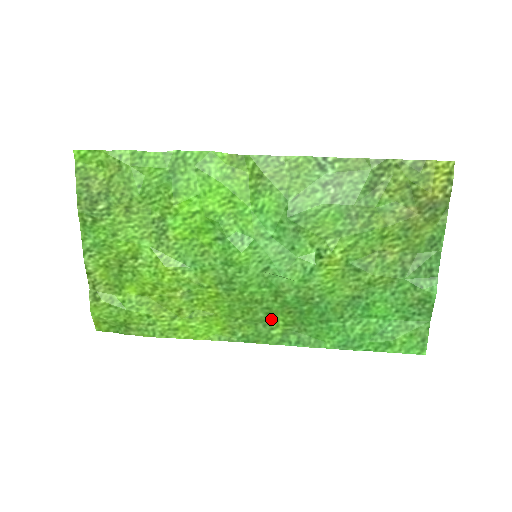
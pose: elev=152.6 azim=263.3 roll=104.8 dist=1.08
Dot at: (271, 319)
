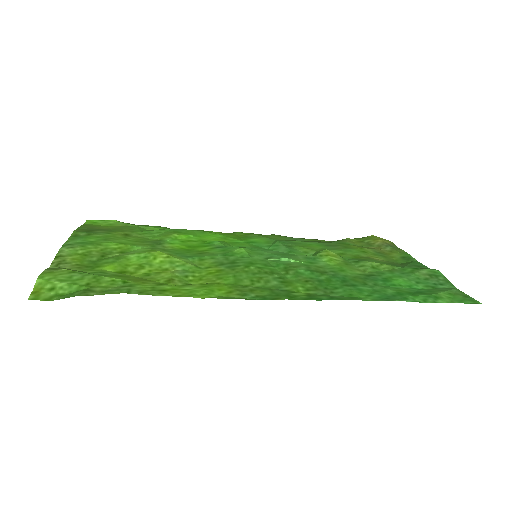
Dot at: (288, 286)
